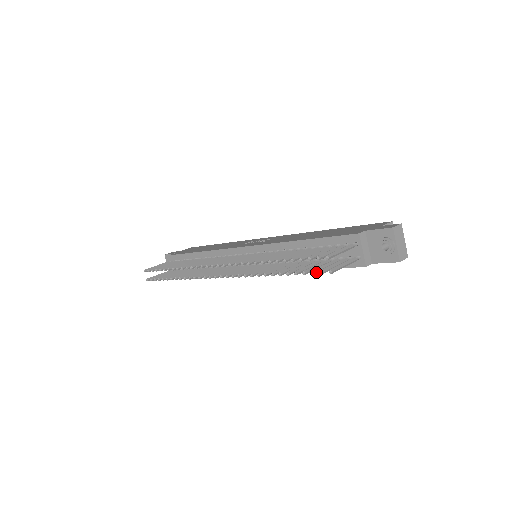
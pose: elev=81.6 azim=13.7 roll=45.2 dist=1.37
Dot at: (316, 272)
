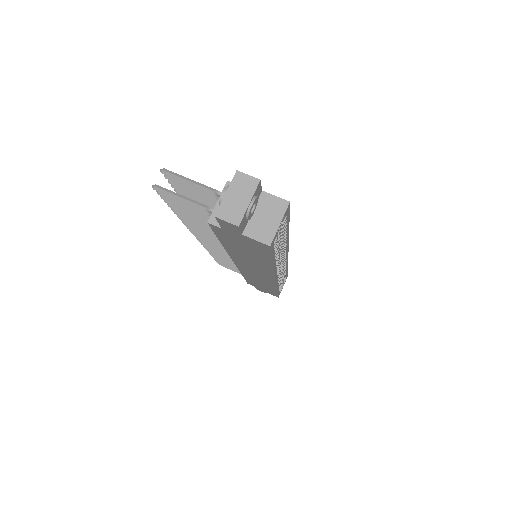
Dot at: (167, 199)
